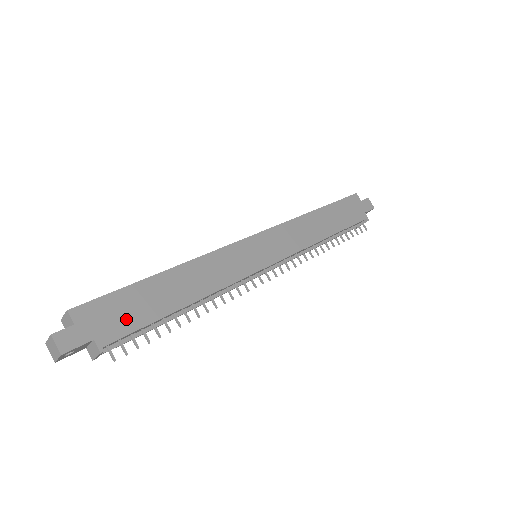
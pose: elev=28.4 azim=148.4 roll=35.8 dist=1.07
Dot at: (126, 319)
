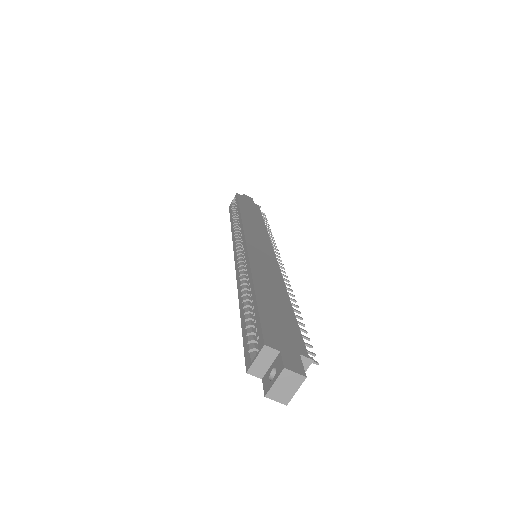
Dot at: (288, 329)
